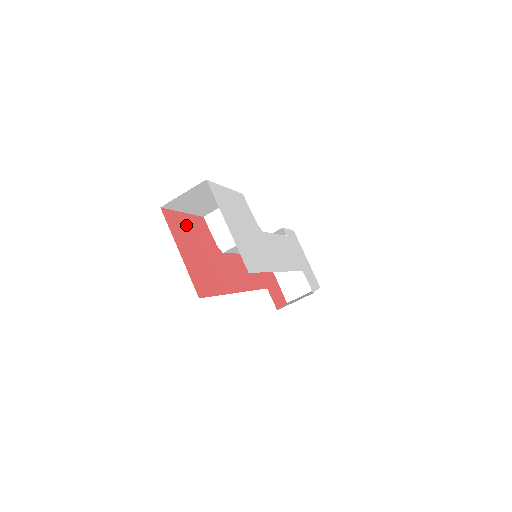
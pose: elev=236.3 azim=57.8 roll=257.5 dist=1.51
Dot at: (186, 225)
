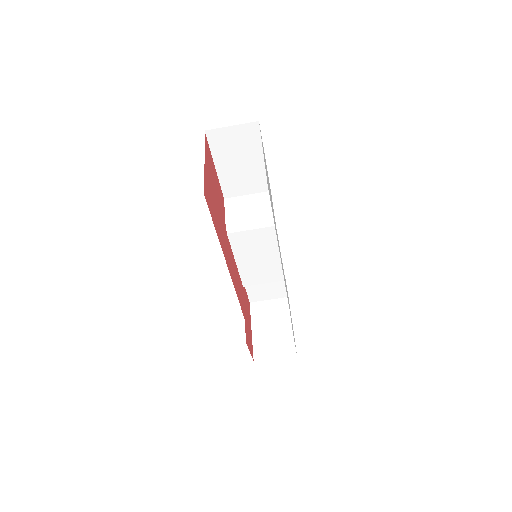
Dot at: (213, 171)
